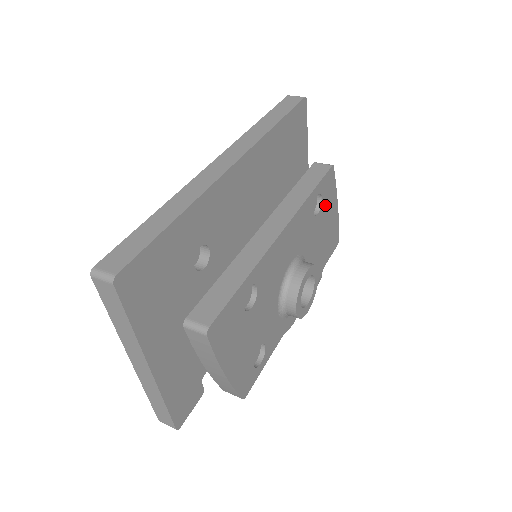
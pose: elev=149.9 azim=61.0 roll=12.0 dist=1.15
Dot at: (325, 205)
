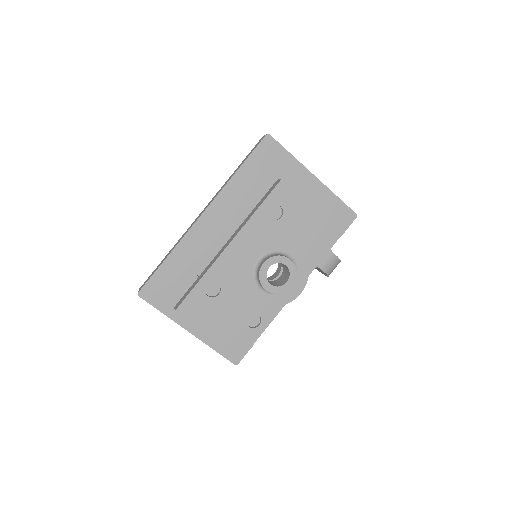
Dot at: (292, 207)
